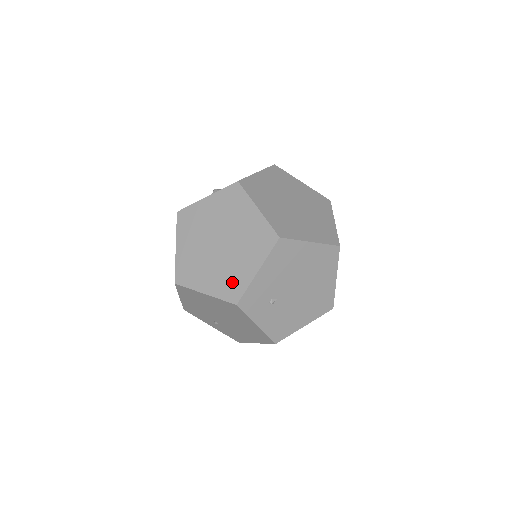
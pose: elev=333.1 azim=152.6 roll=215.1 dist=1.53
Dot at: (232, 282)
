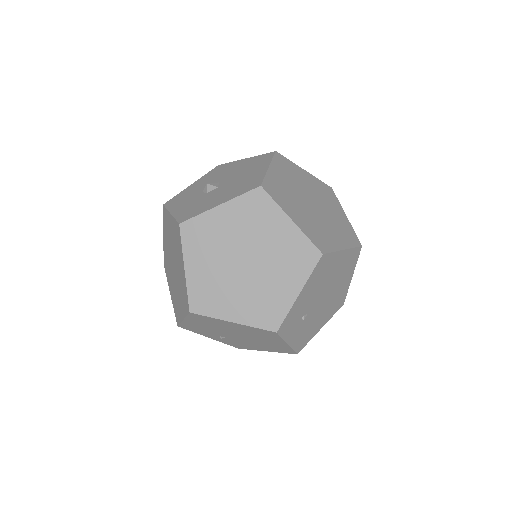
Dot at: (268, 307)
